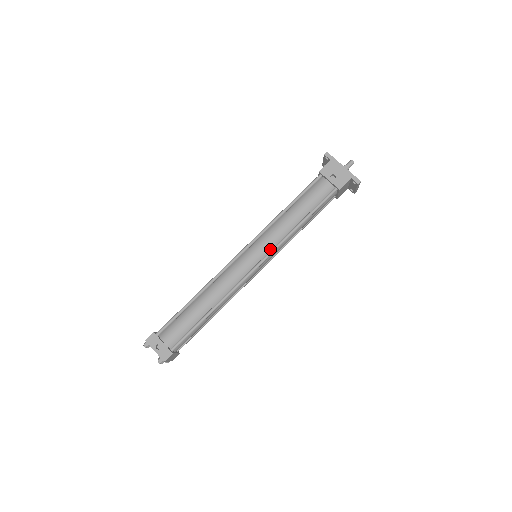
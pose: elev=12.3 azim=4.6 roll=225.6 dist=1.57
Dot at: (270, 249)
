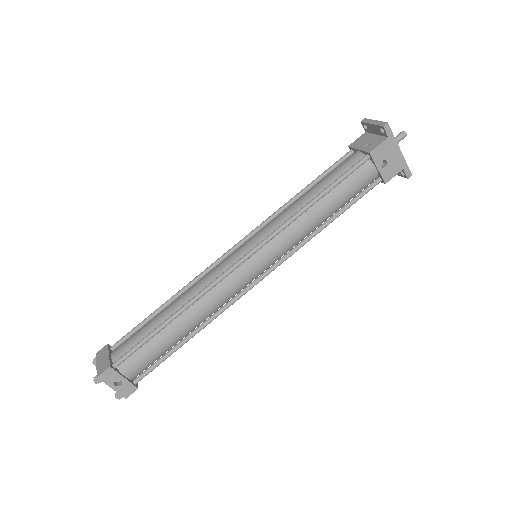
Dot at: (281, 255)
